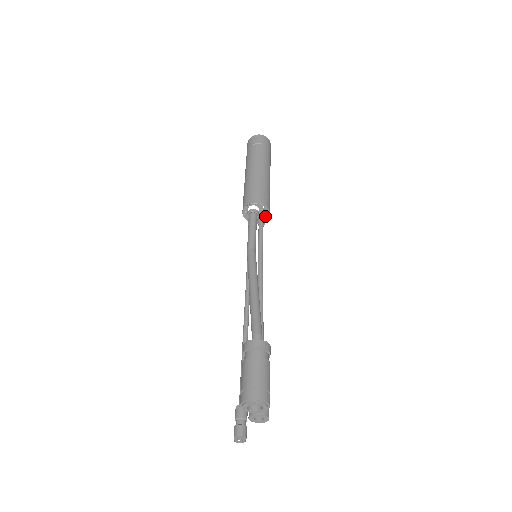
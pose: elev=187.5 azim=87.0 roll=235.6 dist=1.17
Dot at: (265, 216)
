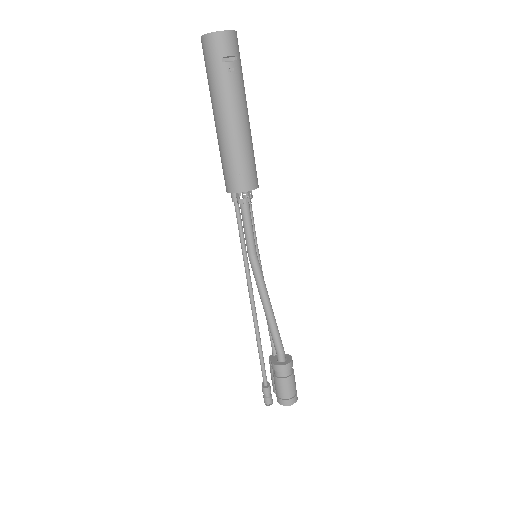
Dot at: occluded
